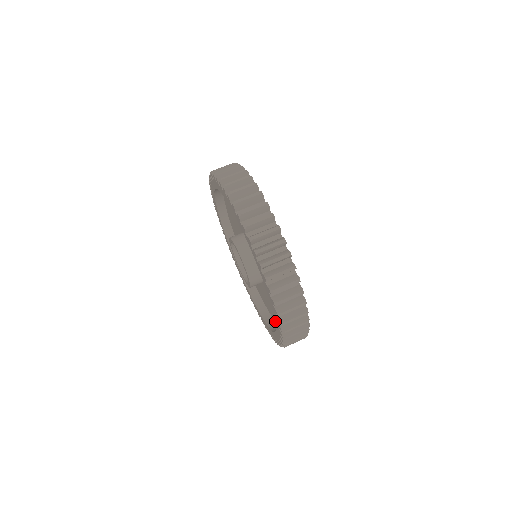
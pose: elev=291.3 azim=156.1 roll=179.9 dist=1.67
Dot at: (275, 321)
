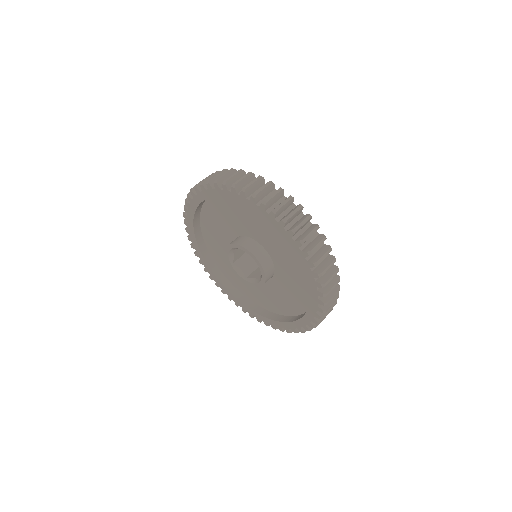
Dot at: (307, 311)
